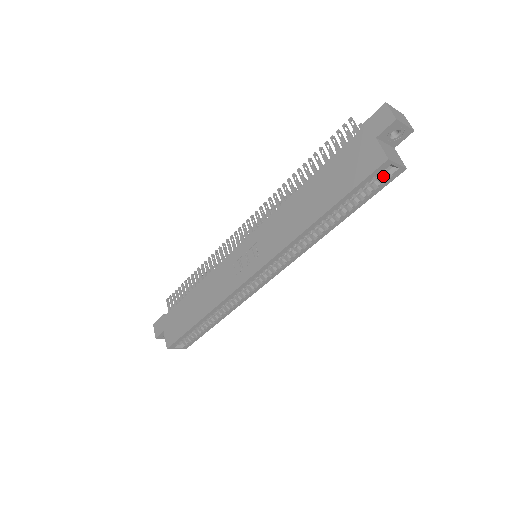
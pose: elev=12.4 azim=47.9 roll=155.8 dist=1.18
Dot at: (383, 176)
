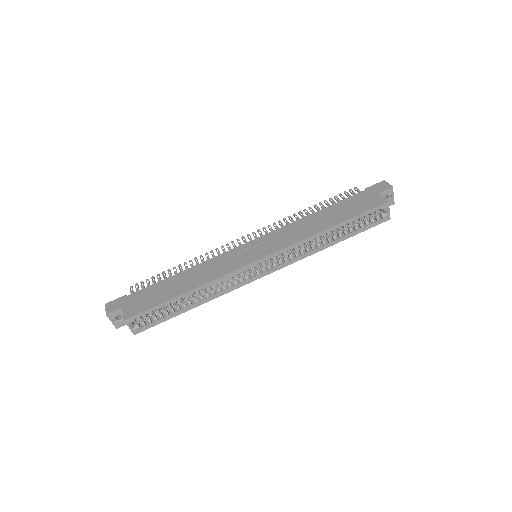
Dot at: (377, 217)
